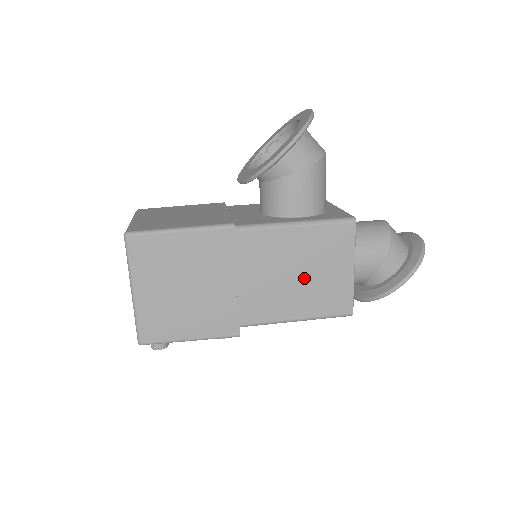
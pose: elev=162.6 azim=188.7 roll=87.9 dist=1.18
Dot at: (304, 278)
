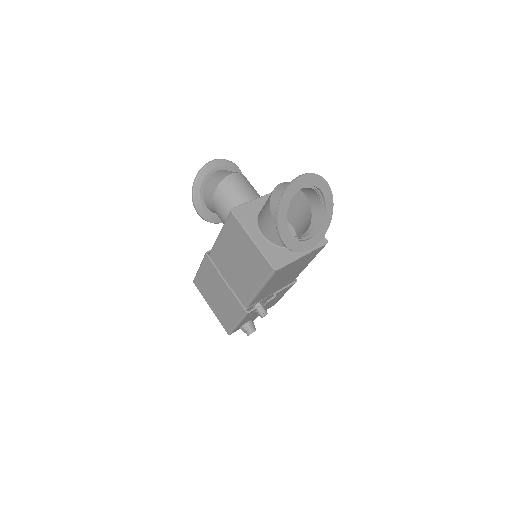
Dot at: (242, 261)
